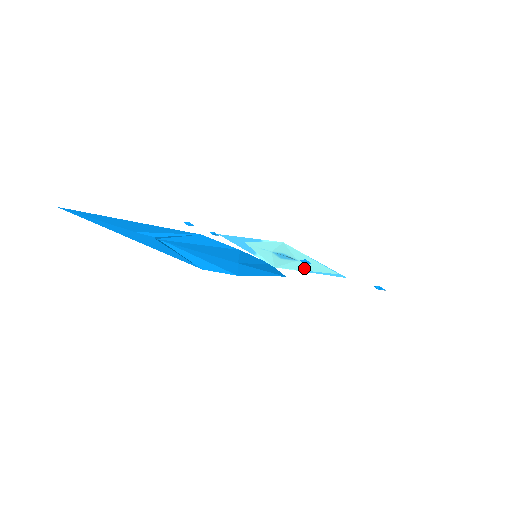
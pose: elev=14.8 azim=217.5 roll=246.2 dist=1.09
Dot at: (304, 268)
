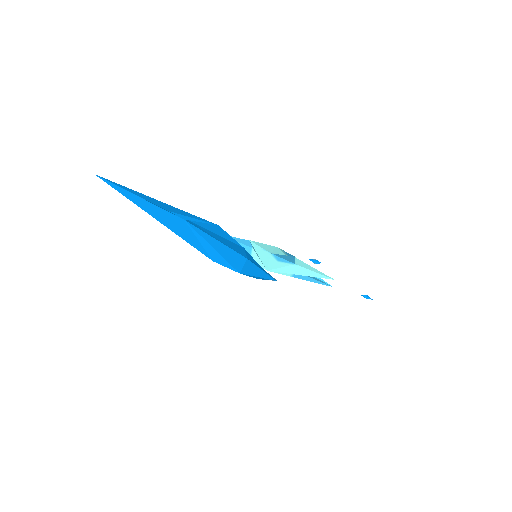
Dot at: (299, 272)
